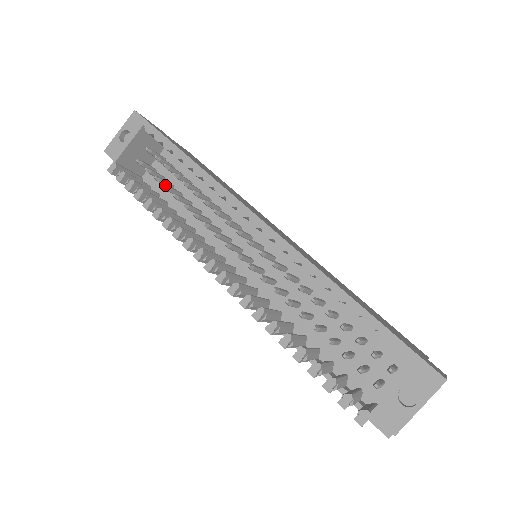
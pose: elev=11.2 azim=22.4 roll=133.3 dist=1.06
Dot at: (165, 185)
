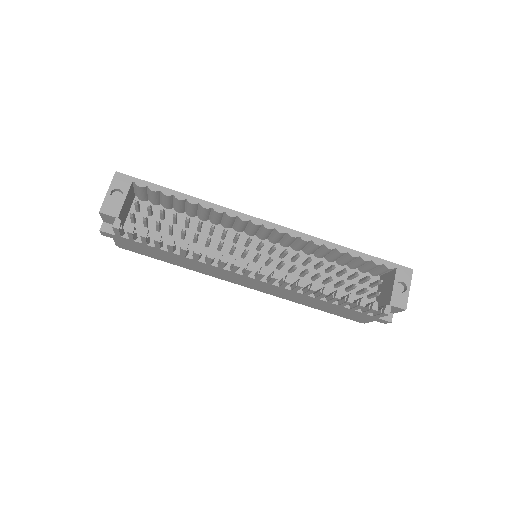
Dot at: (171, 225)
